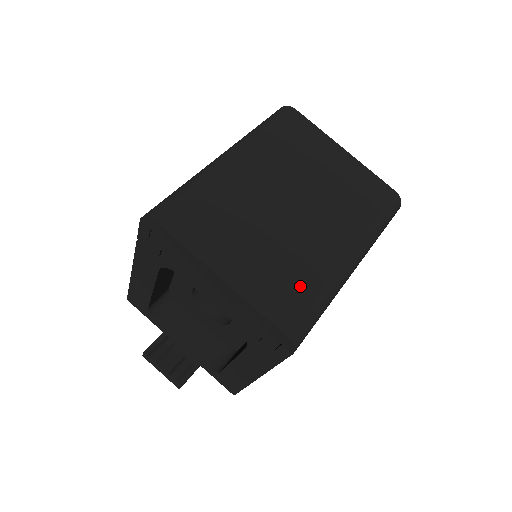
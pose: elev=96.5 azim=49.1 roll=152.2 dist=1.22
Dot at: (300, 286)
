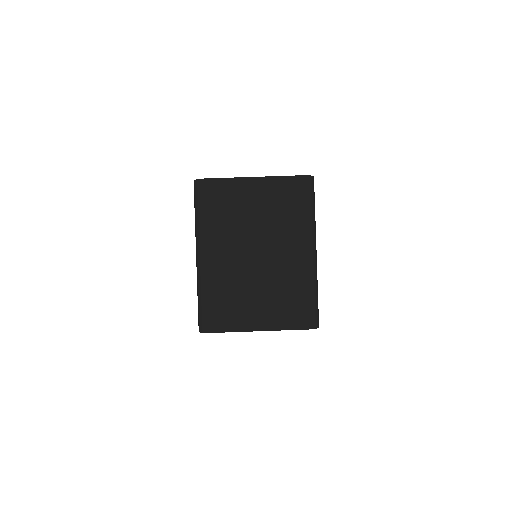
Dot at: (297, 298)
